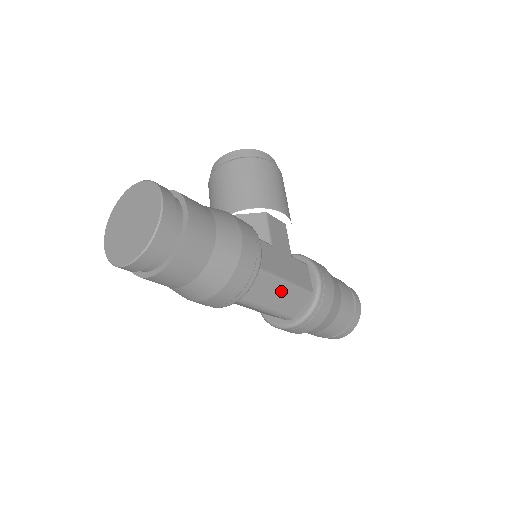
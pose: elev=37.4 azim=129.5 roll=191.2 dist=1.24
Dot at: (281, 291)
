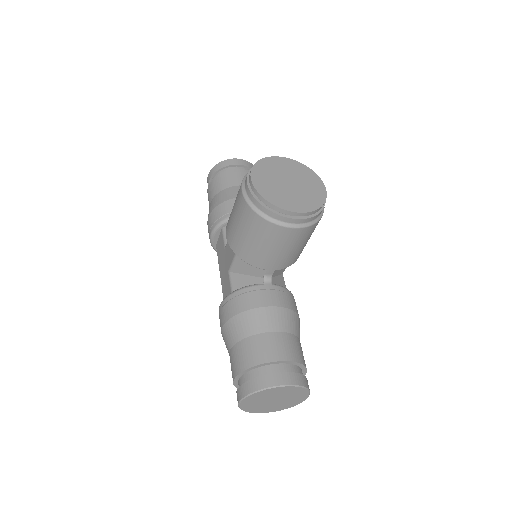
Dot at: occluded
